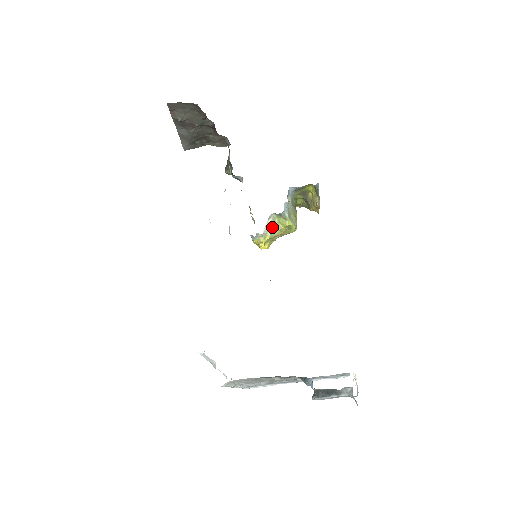
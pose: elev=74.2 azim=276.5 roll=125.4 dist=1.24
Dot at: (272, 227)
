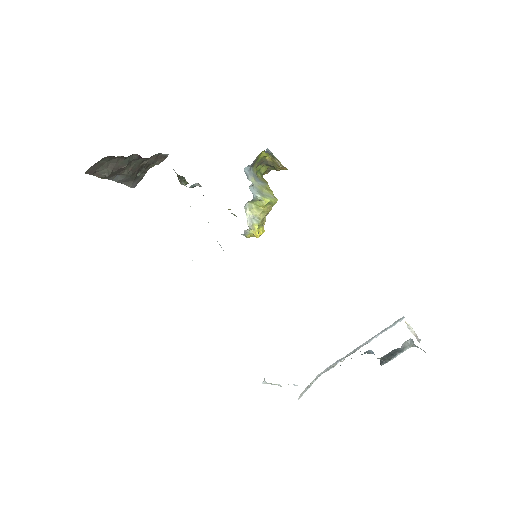
Dot at: (254, 215)
